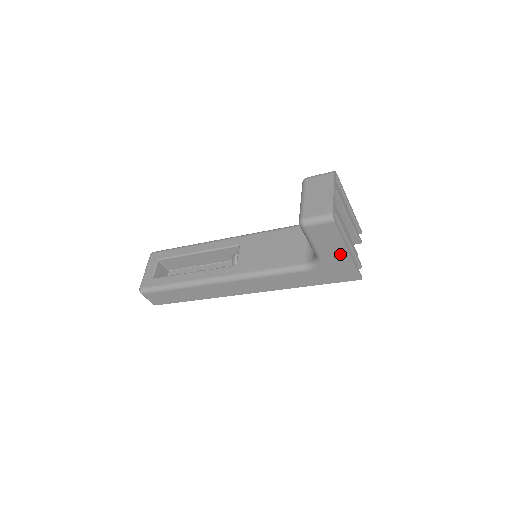
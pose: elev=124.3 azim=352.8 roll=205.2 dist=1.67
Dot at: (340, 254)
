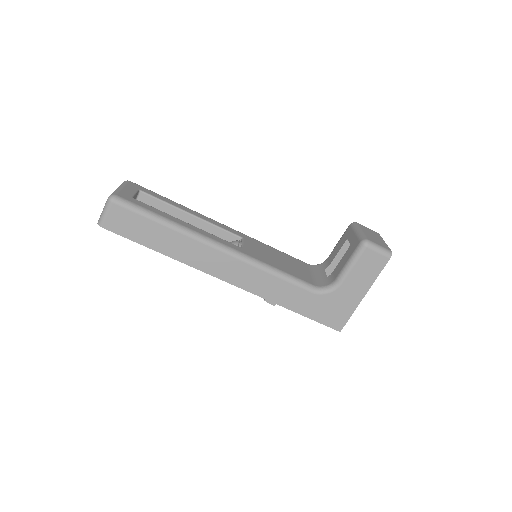
Dot at: (357, 293)
